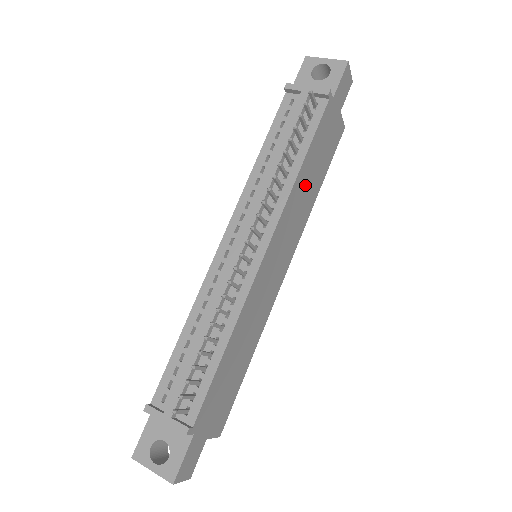
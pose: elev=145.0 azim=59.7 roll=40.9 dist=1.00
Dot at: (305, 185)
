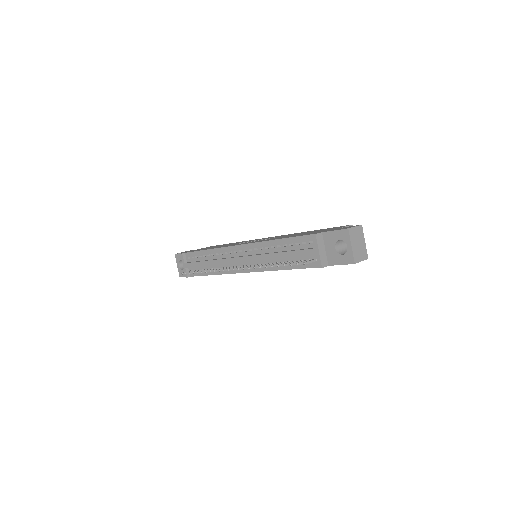
Dot at: occluded
